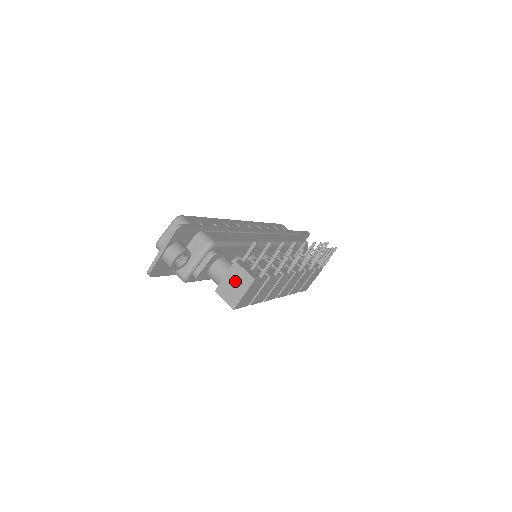
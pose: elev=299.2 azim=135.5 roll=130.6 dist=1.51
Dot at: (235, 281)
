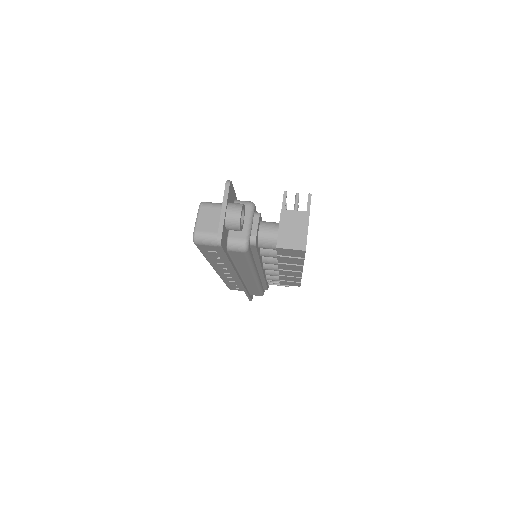
Dot at: (292, 226)
